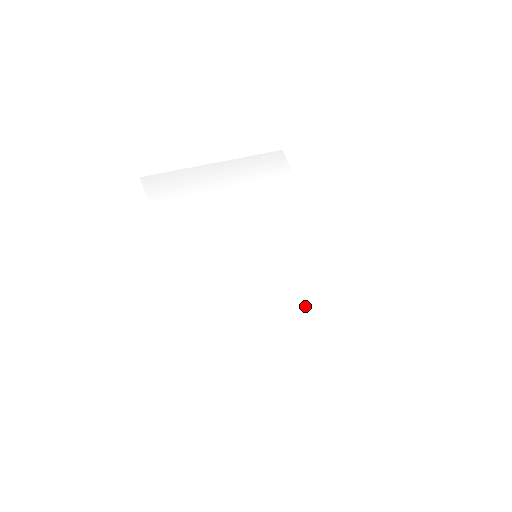
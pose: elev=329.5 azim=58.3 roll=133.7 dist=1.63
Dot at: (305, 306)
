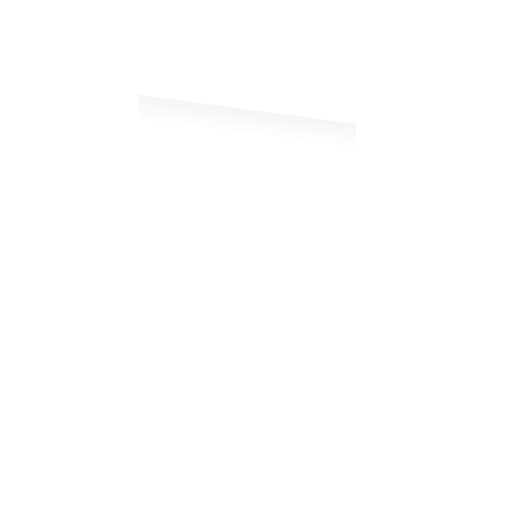
Dot at: (295, 346)
